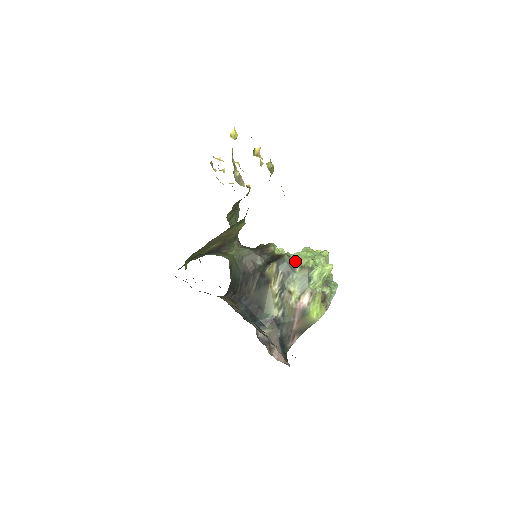
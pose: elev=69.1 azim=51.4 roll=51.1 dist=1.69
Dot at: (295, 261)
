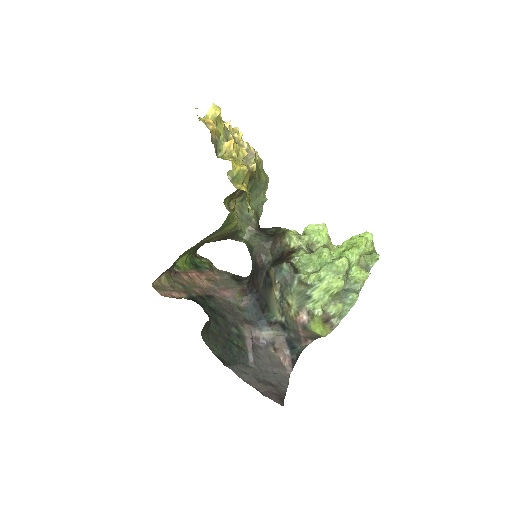
Dot at: (301, 267)
